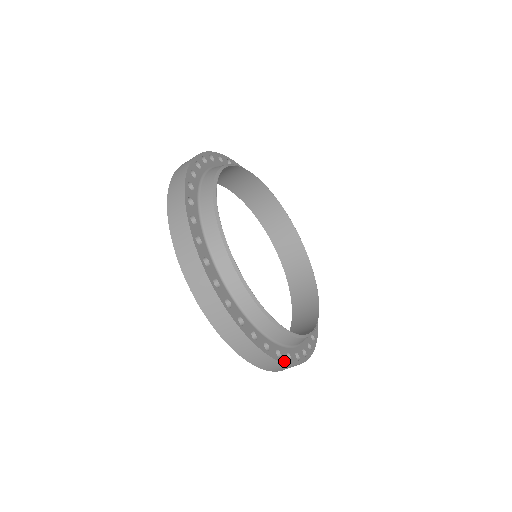
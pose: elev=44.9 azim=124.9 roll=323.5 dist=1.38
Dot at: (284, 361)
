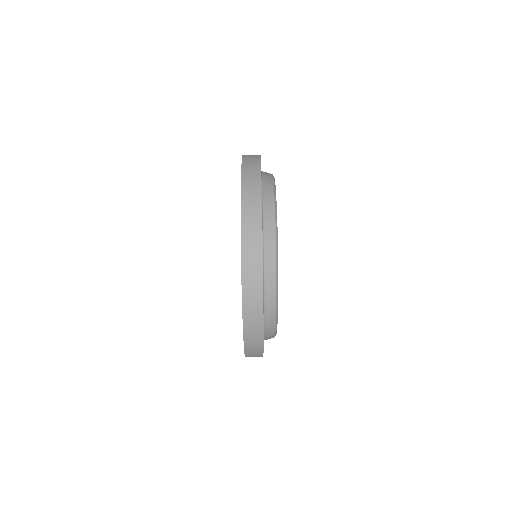
Dot at: occluded
